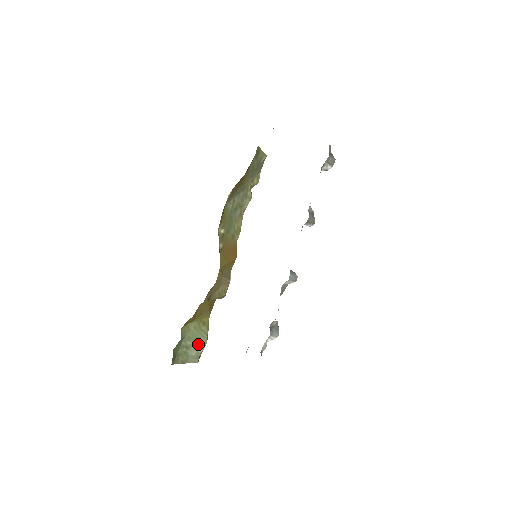
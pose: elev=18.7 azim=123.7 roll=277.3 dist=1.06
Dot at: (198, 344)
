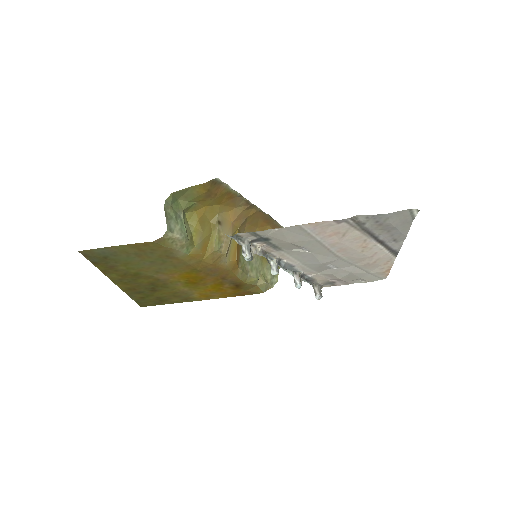
Dot at: (180, 229)
